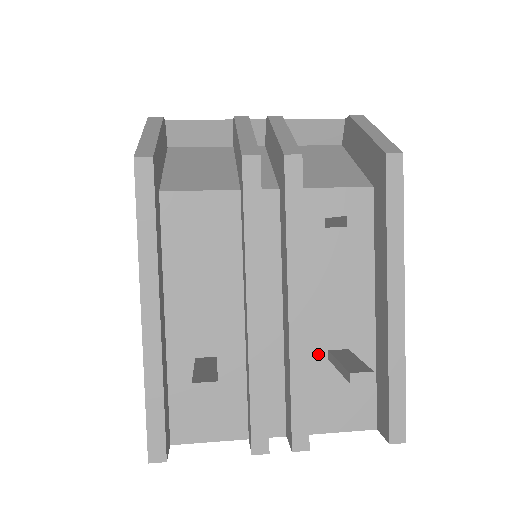
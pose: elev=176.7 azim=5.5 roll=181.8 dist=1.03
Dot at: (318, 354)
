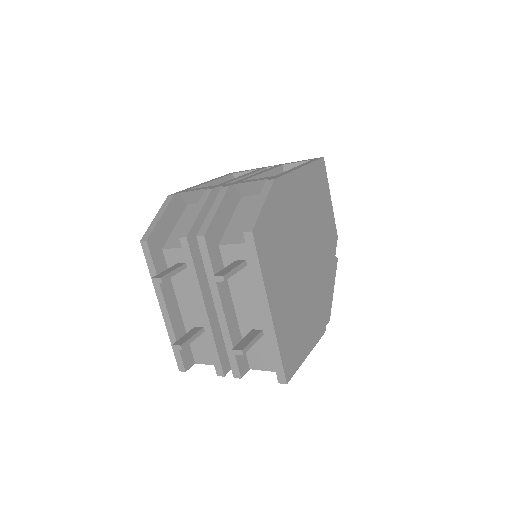
Dot at: (248, 331)
